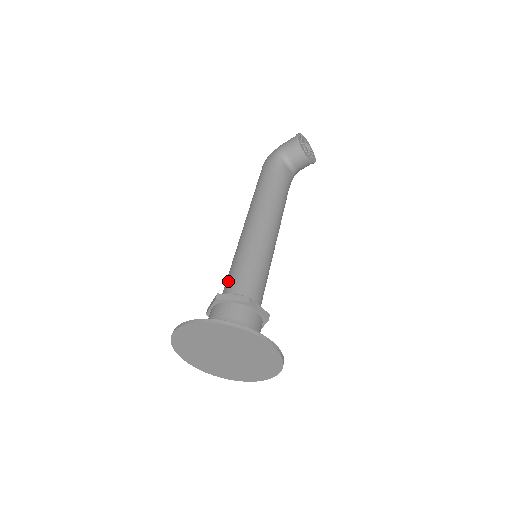
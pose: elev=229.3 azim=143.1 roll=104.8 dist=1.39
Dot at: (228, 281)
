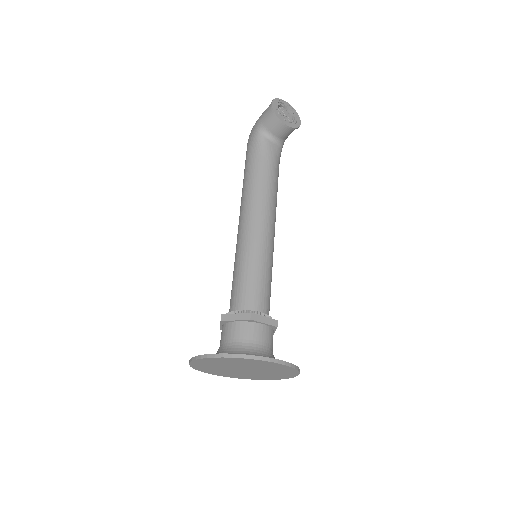
Dot at: (231, 295)
